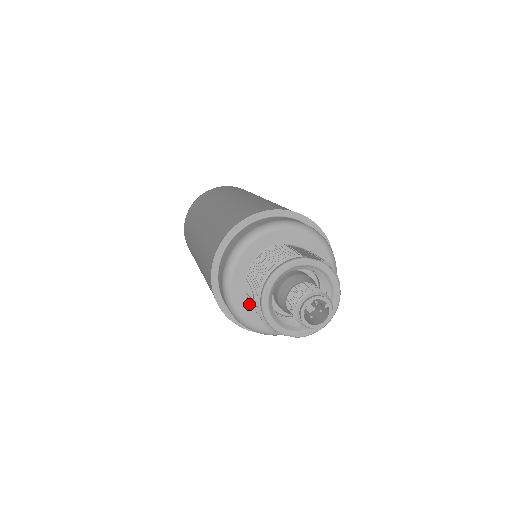
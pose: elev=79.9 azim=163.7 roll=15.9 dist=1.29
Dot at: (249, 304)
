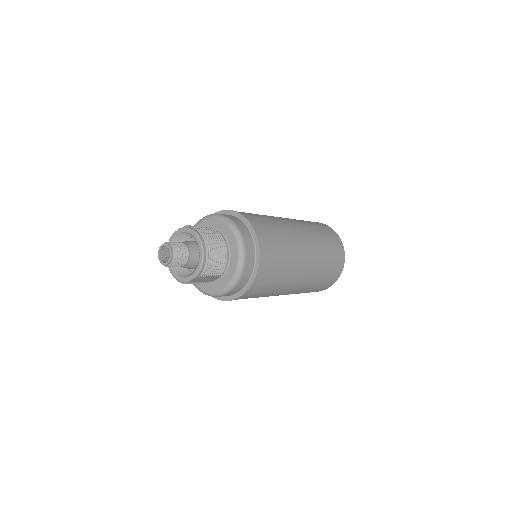
Dot at: occluded
